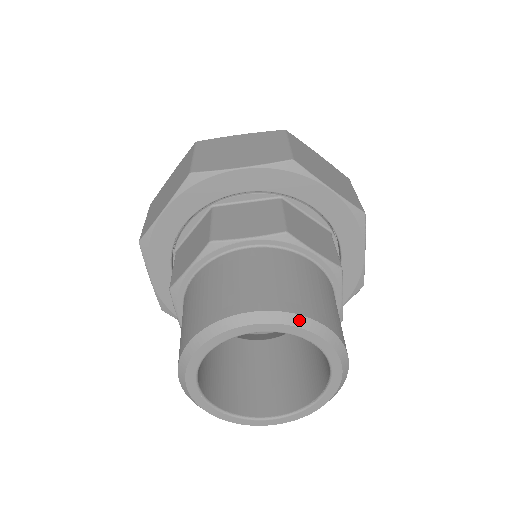
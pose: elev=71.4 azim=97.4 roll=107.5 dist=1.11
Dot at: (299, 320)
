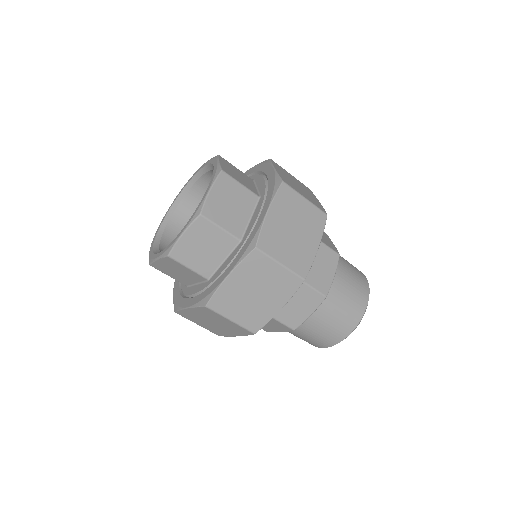
Dot at: occluded
